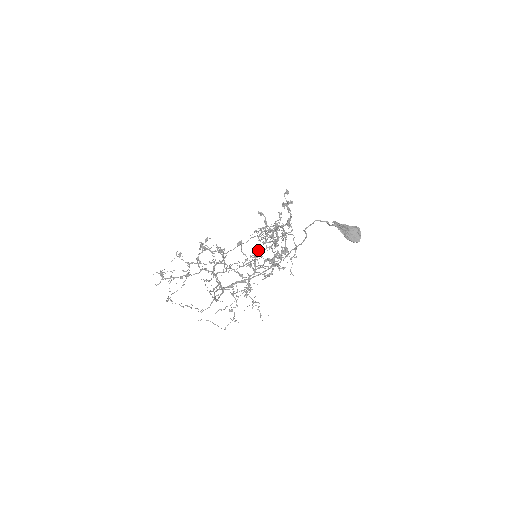
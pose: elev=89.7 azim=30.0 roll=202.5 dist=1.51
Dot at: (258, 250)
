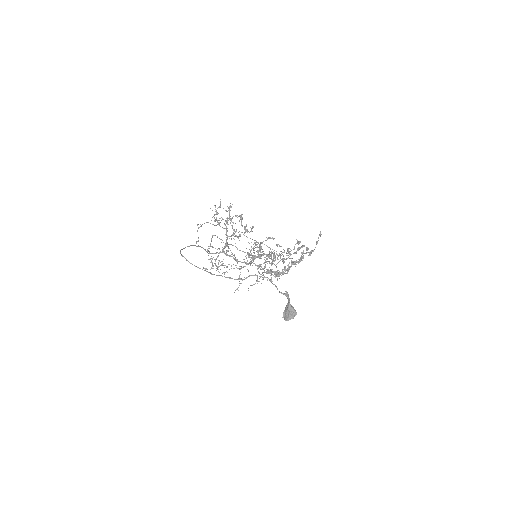
Dot at: (258, 254)
